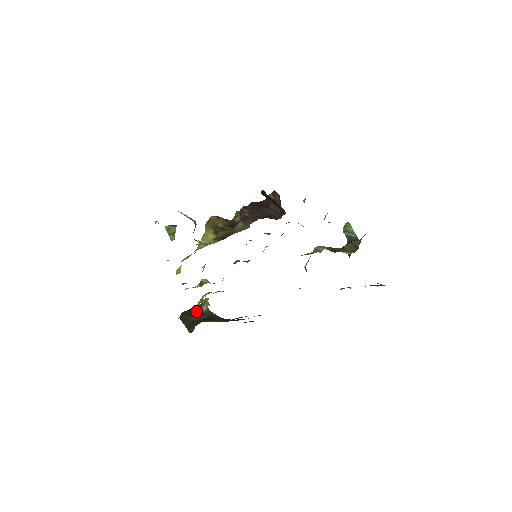
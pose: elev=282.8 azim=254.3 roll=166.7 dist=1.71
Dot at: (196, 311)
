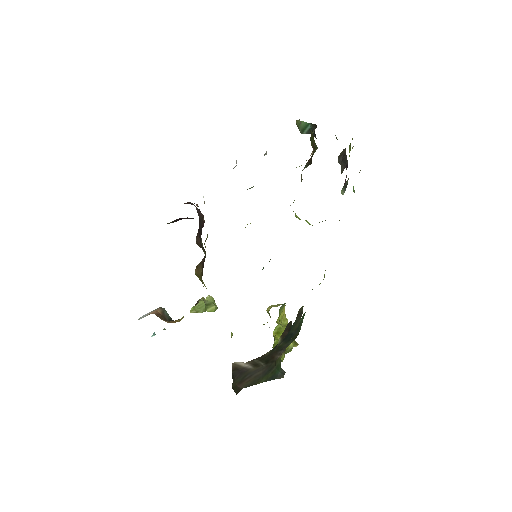
Dot at: (245, 370)
